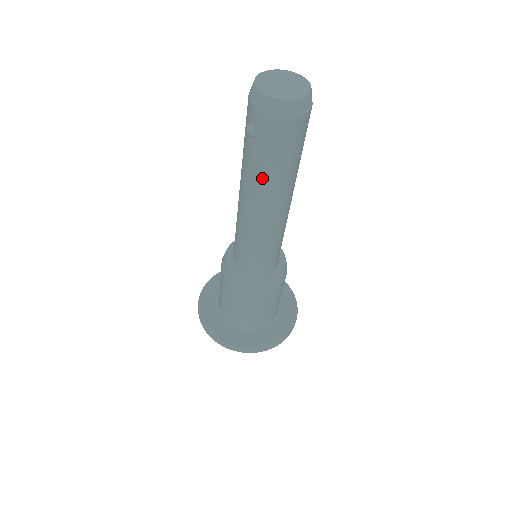
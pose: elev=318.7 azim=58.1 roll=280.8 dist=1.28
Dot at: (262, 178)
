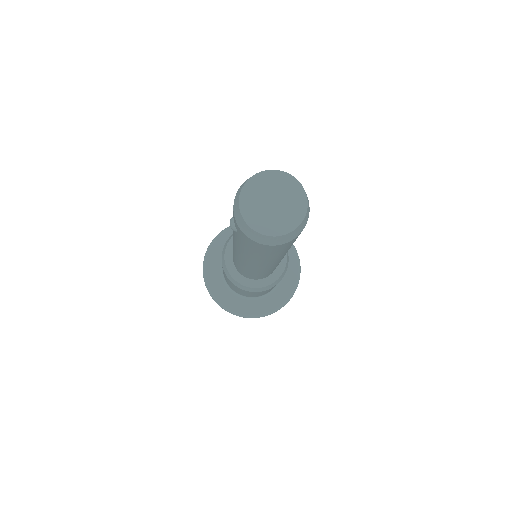
Dot at: (246, 253)
